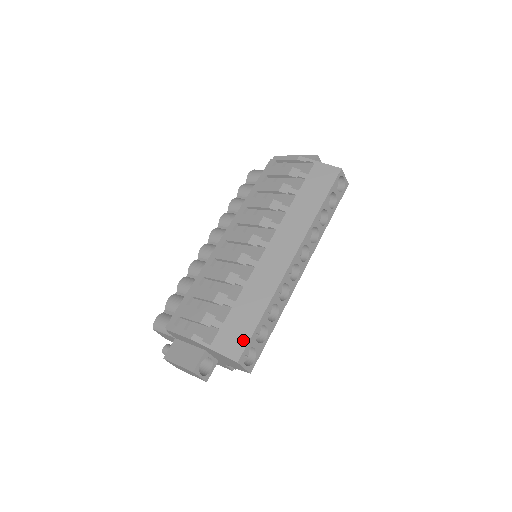
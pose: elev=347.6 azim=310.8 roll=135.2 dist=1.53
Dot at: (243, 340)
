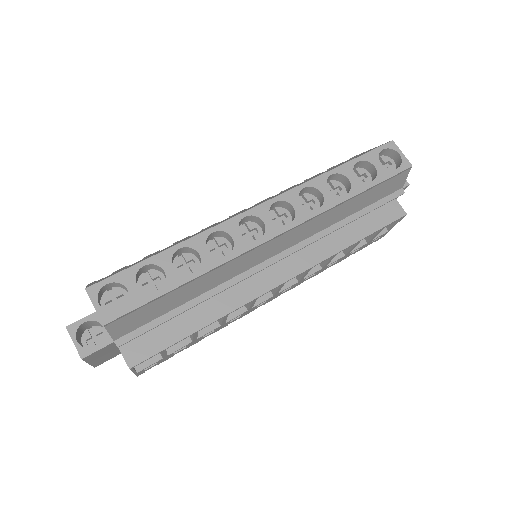
Dot at: (117, 272)
